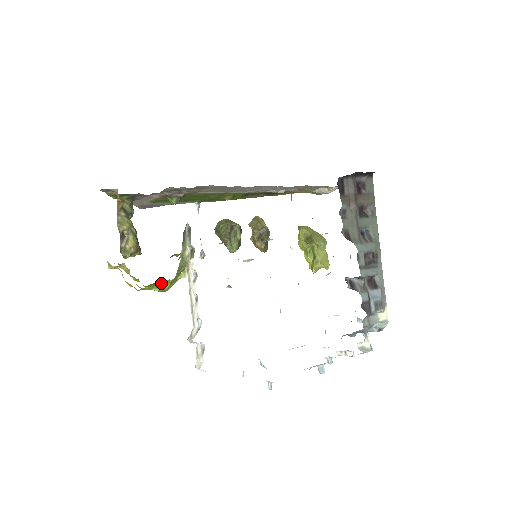
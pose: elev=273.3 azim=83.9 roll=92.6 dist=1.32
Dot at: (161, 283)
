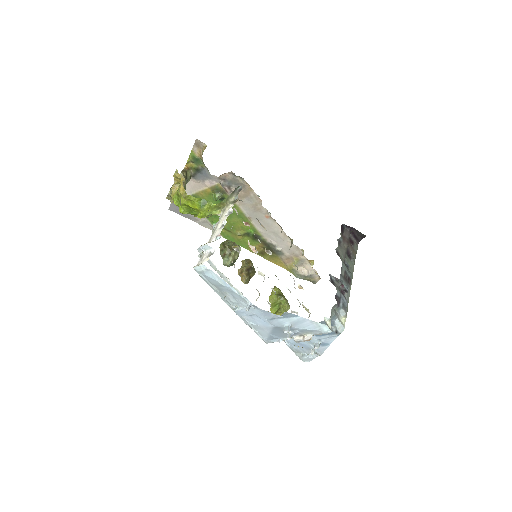
Dot at: (205, 202)
